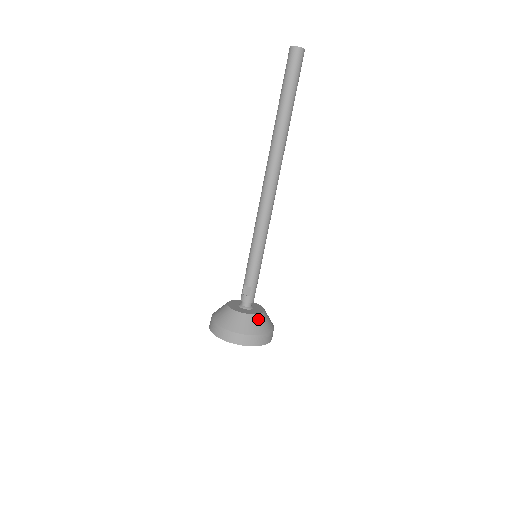
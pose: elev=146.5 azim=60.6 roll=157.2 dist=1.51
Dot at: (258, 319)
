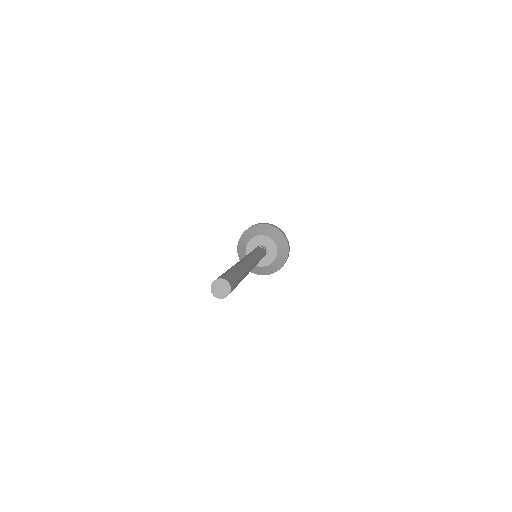
Dot at: (275, 263)
